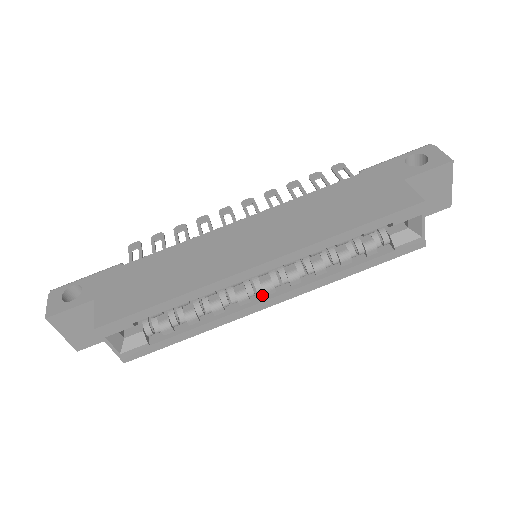
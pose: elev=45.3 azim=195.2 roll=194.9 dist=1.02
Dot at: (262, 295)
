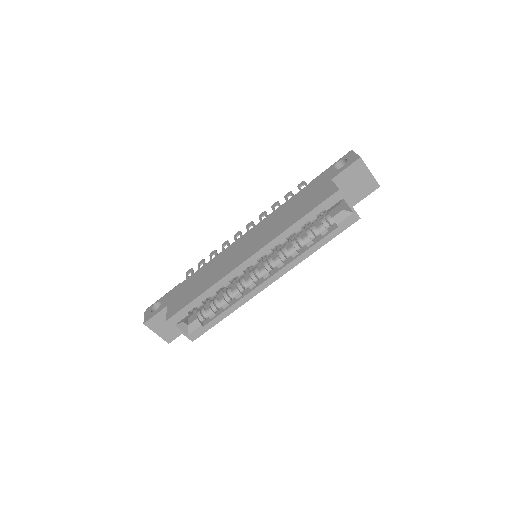
Dot at: (263, 279)
